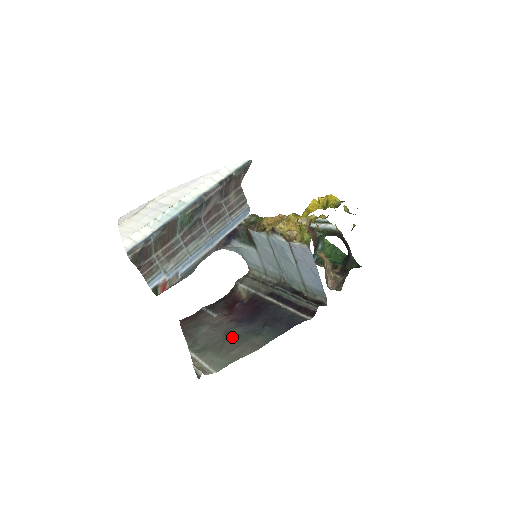
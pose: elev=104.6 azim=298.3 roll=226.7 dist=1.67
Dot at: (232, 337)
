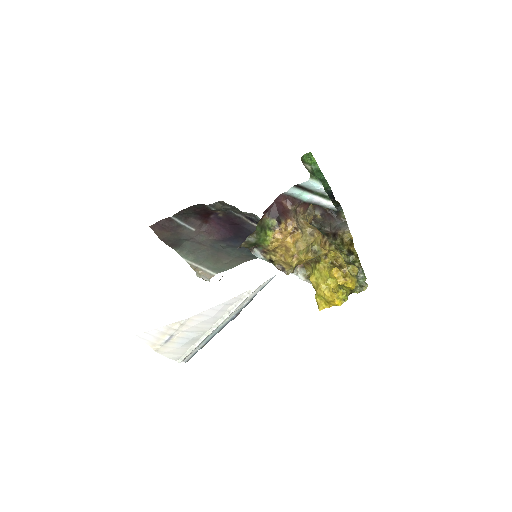
Dot at: (221, 252)
